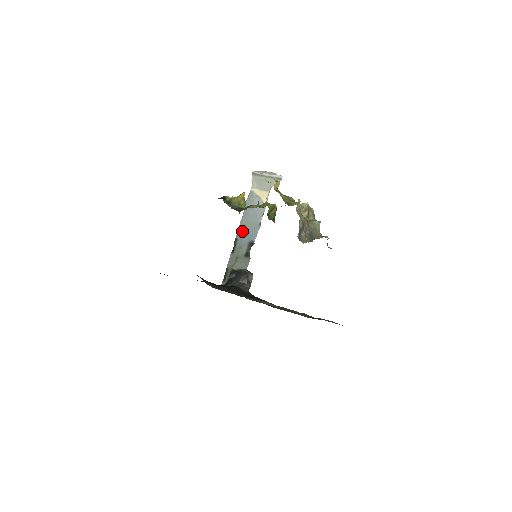
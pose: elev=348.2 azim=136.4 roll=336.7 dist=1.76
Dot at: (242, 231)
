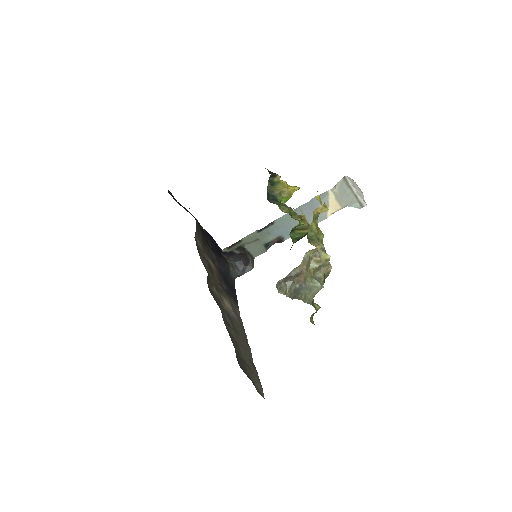
Dot at: (284, 220)
